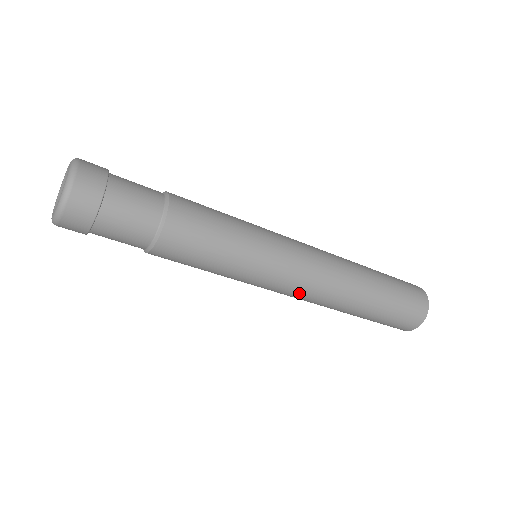
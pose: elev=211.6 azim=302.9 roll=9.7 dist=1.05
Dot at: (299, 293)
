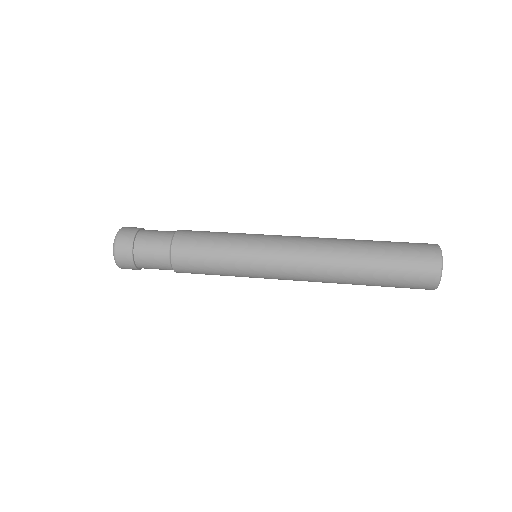
Dot at: (293, 277)
